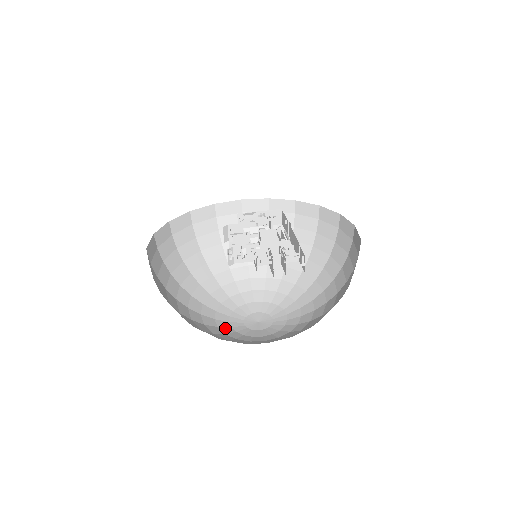
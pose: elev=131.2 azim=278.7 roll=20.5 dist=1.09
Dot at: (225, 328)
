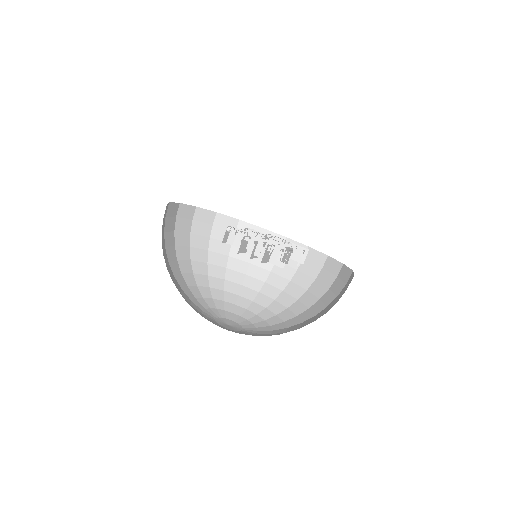
Dot at: (196, 306)
